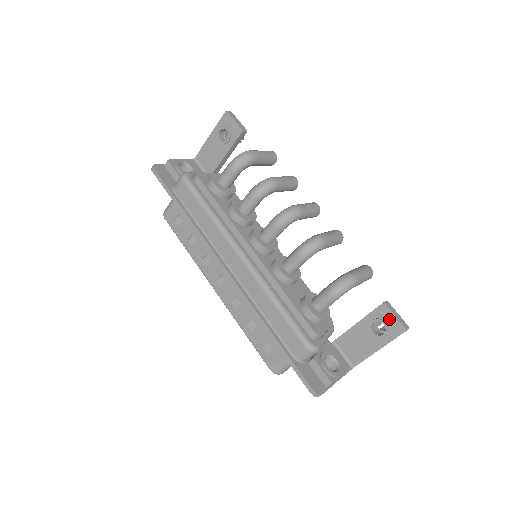
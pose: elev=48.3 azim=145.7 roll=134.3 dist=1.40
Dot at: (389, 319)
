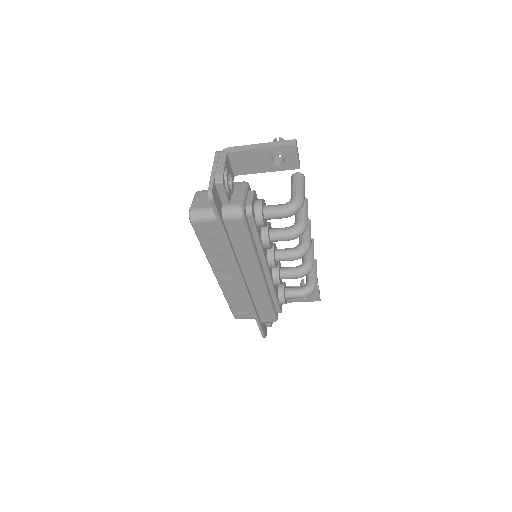
Dot at: (315, 295)
